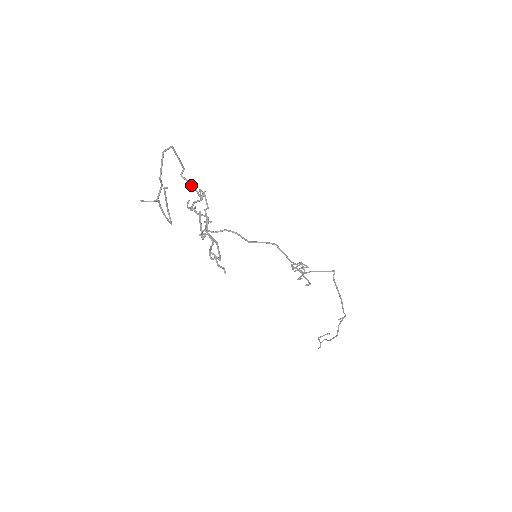
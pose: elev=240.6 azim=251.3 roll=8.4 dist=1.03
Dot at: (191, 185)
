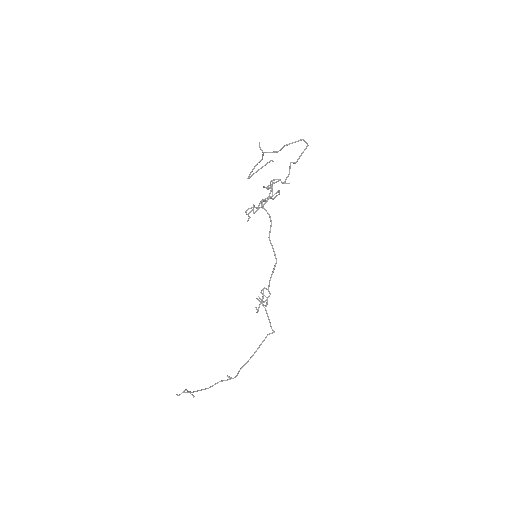
Dot at: (289, 171)
